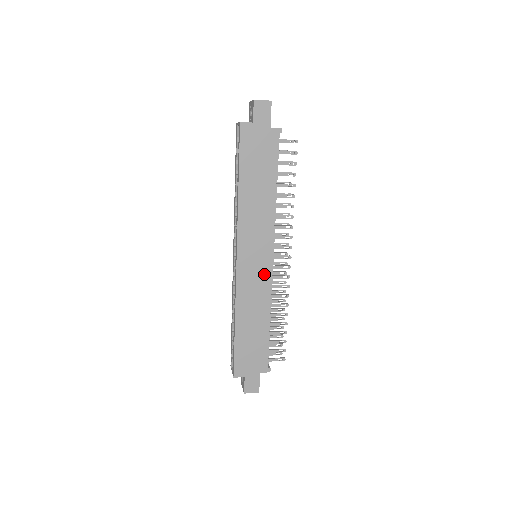
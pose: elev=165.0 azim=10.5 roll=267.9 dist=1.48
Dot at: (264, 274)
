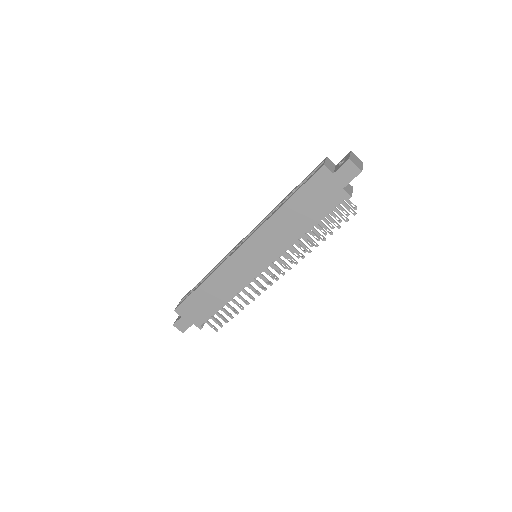
Dot at: (249, 274)
